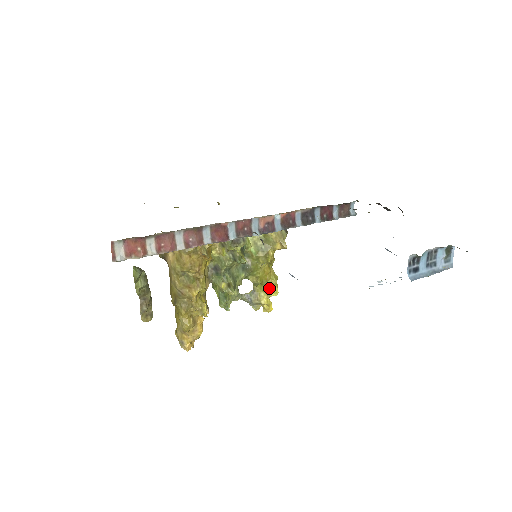
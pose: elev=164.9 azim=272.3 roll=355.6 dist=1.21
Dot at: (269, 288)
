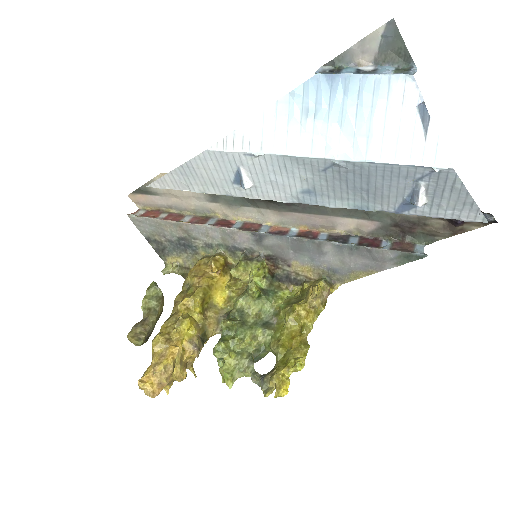
Dot at: (292, 358)
